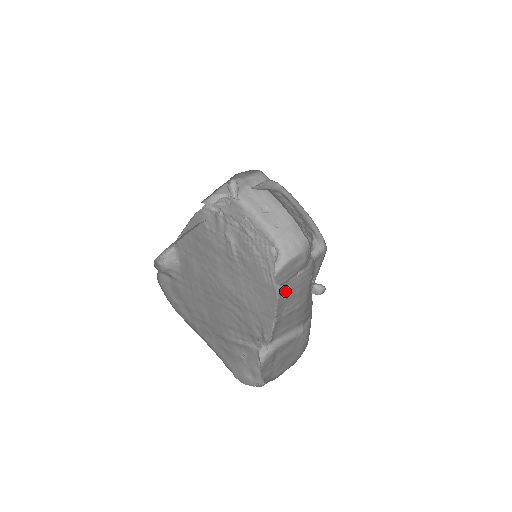
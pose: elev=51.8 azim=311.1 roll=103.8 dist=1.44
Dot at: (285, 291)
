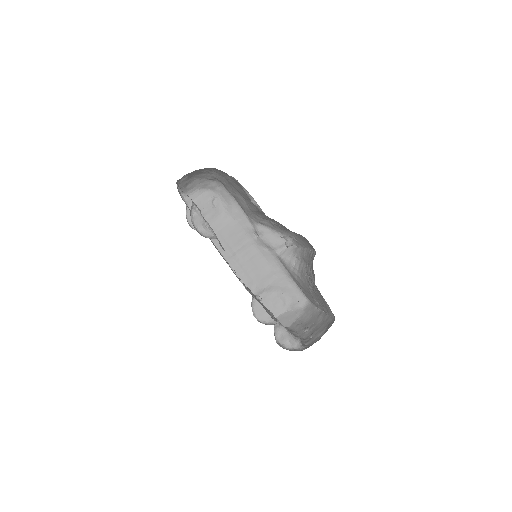
Dot at: occluded
